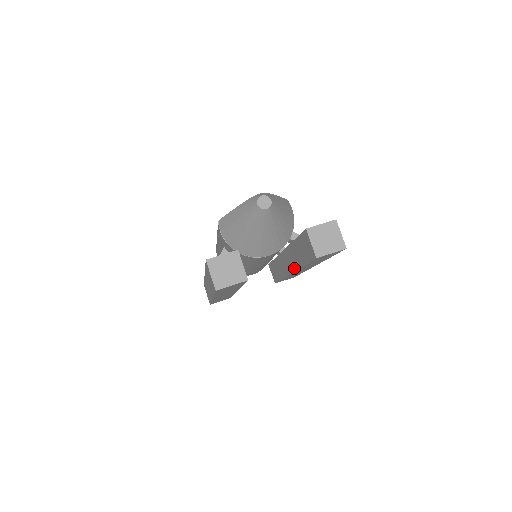
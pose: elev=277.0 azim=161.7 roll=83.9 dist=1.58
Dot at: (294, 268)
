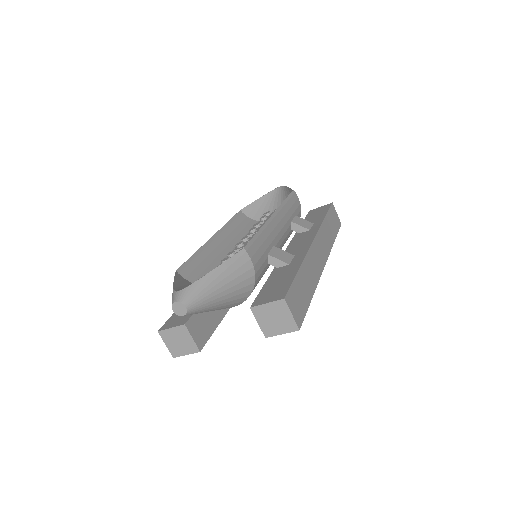
Dot at: occluded
